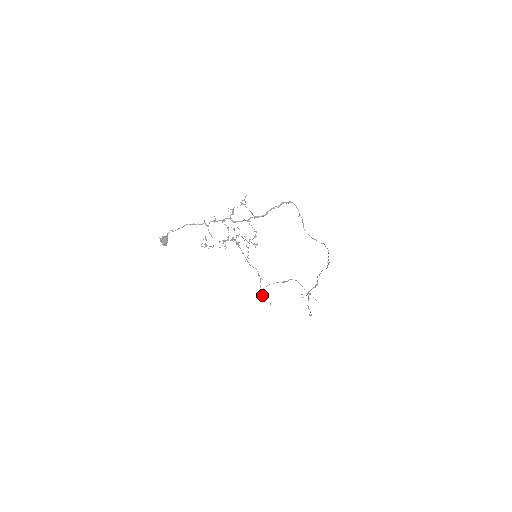
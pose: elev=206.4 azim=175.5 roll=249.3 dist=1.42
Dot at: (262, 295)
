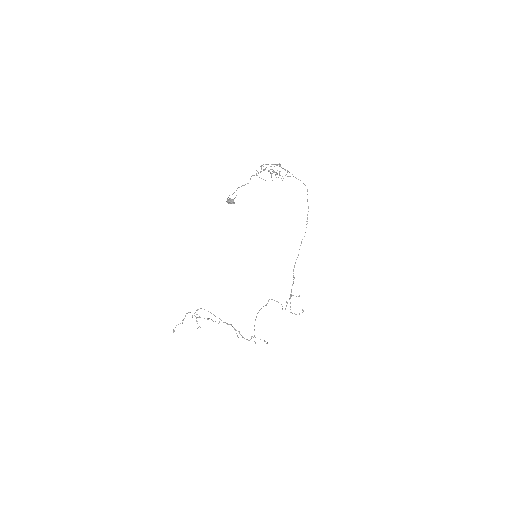
Dot at: (254, 336)
